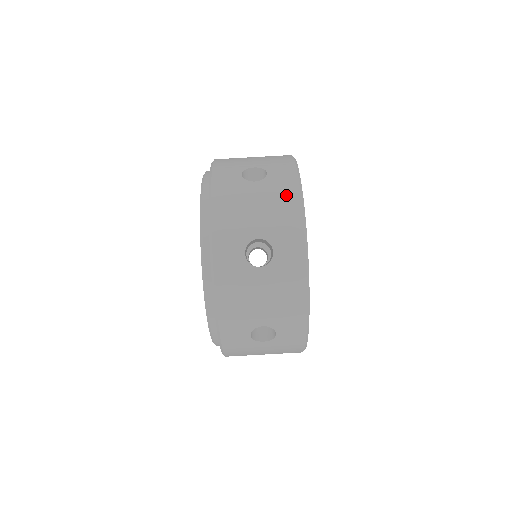
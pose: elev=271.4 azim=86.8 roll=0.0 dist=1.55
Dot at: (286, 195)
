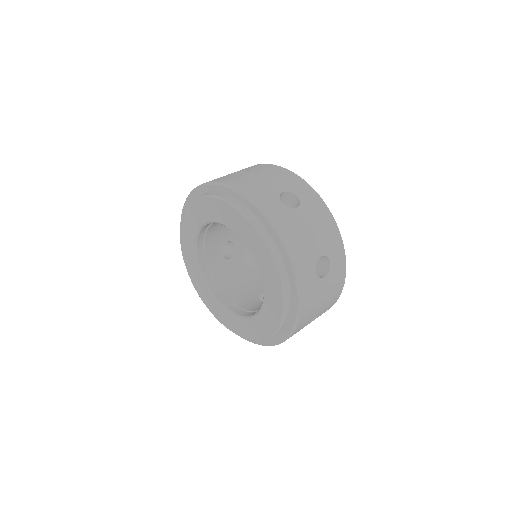
Dot at: occluded
